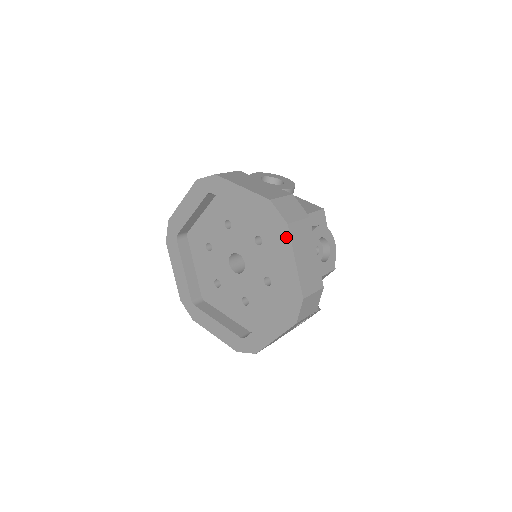
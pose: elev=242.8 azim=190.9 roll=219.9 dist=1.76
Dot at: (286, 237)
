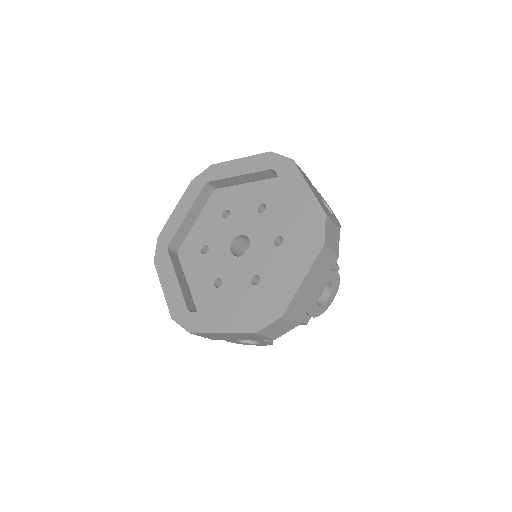
Dot at: (313, 253)
